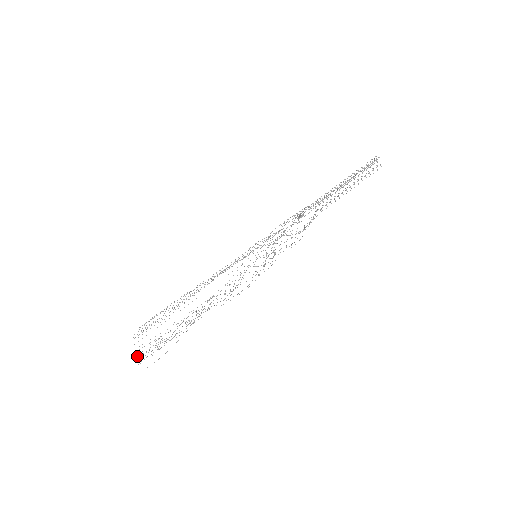
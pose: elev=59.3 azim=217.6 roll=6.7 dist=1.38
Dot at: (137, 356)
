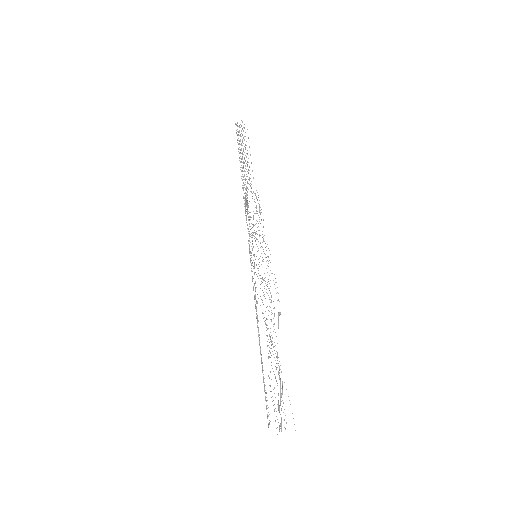
Dot at: occluded
